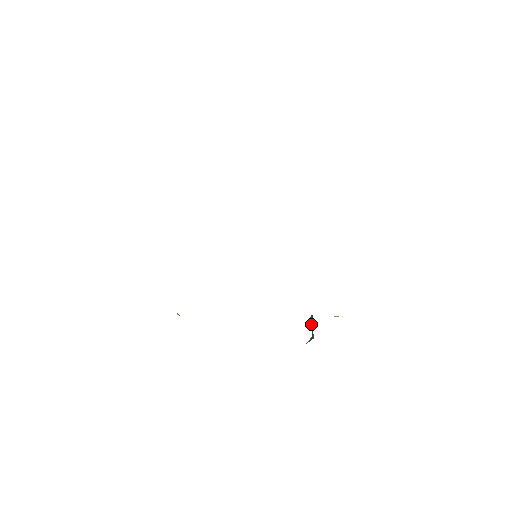
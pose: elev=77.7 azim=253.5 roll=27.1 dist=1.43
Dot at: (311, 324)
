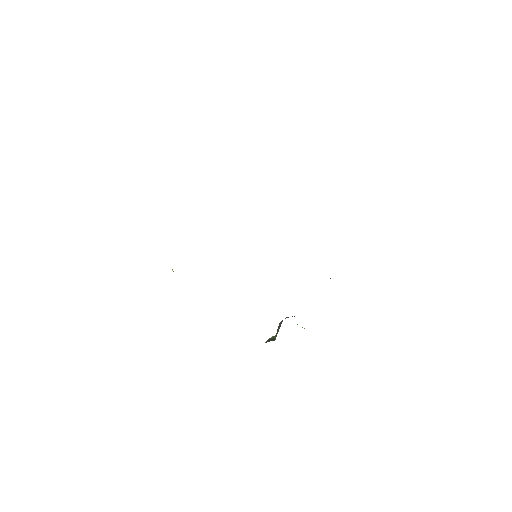
Dot at: (279, 327)
